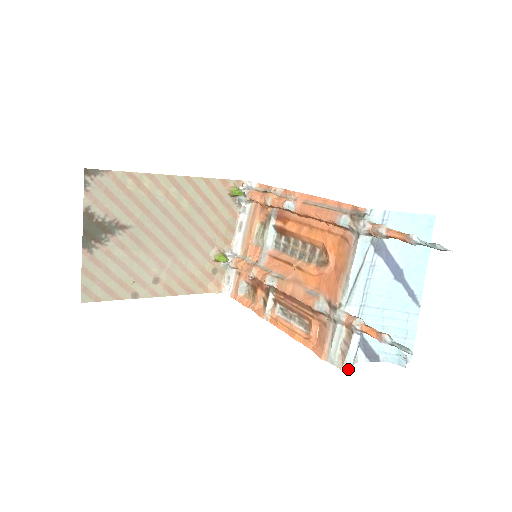
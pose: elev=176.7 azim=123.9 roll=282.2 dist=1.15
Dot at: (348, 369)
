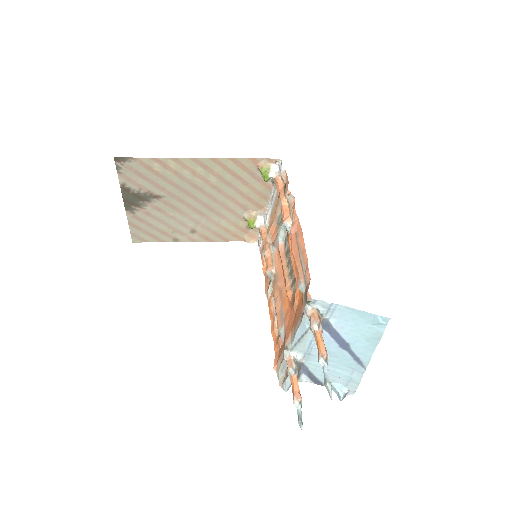
Dot at: (284, 390)
